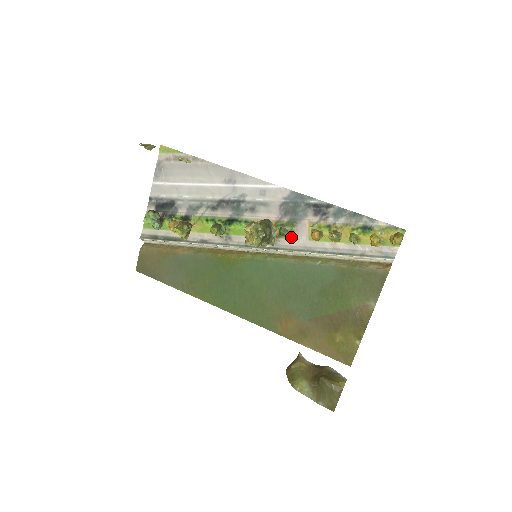
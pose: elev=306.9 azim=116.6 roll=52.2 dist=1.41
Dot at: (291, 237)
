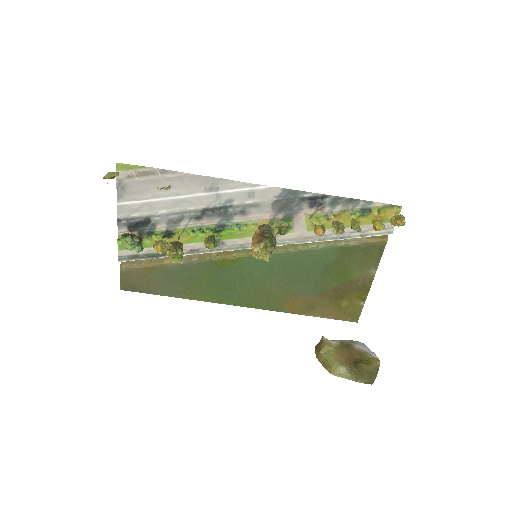
Dot at: (288, 231)
